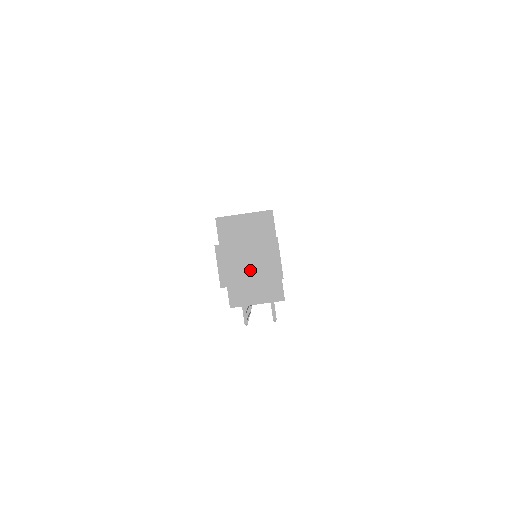
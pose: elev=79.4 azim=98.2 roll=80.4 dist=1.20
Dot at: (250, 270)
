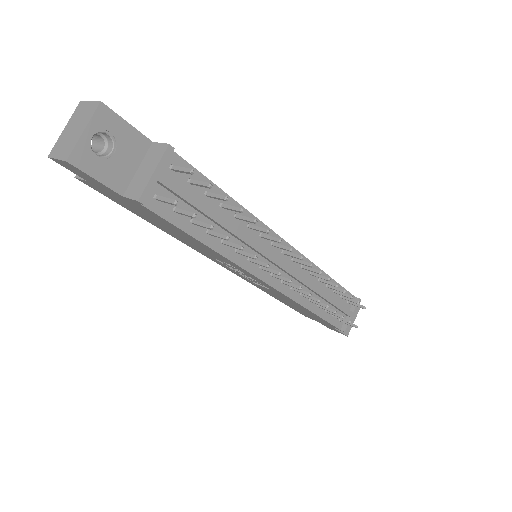
Dot at: (77, 130)
